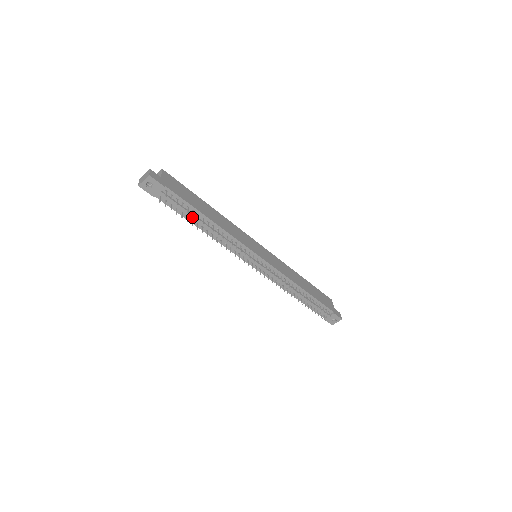
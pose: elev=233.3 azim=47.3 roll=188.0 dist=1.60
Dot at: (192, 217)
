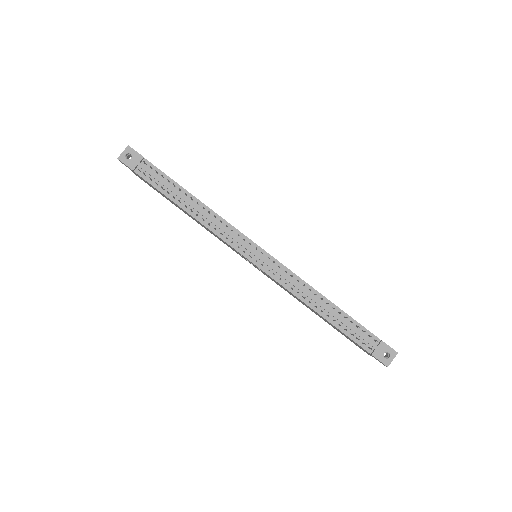
Dot at: (174, 192)
